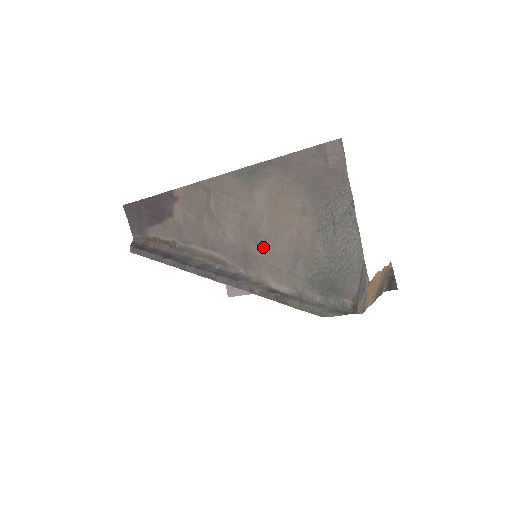
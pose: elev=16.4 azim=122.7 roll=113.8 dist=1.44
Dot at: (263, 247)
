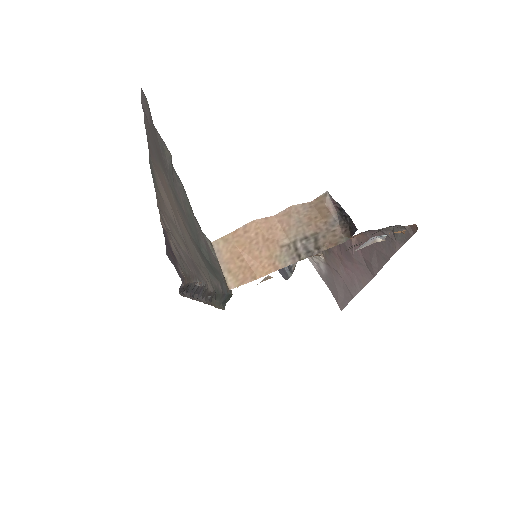
Dot at: (187, 247)
